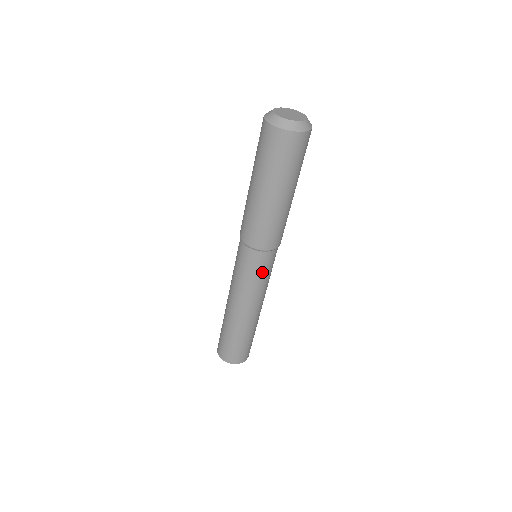
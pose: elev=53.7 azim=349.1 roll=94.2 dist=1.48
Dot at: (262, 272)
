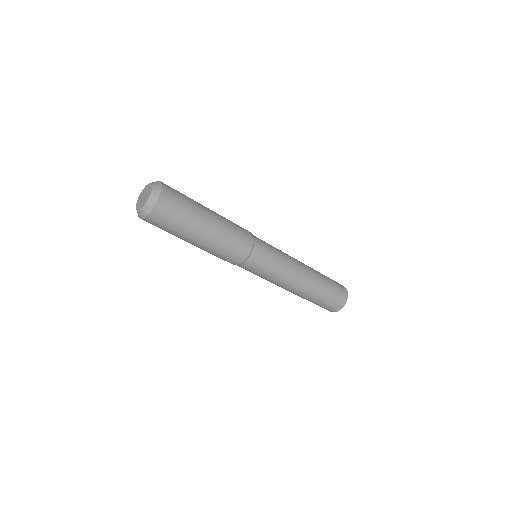
Dot at: (256, 273)
